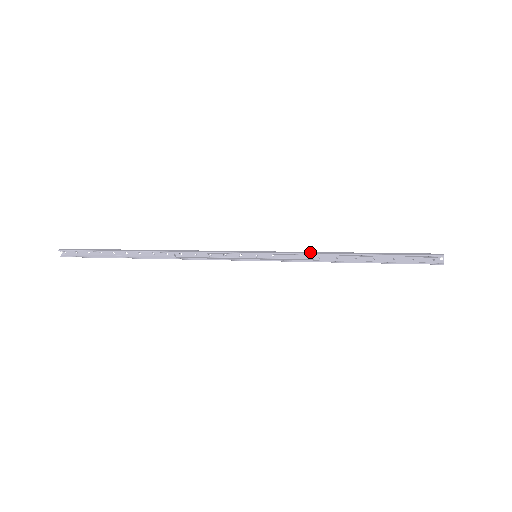
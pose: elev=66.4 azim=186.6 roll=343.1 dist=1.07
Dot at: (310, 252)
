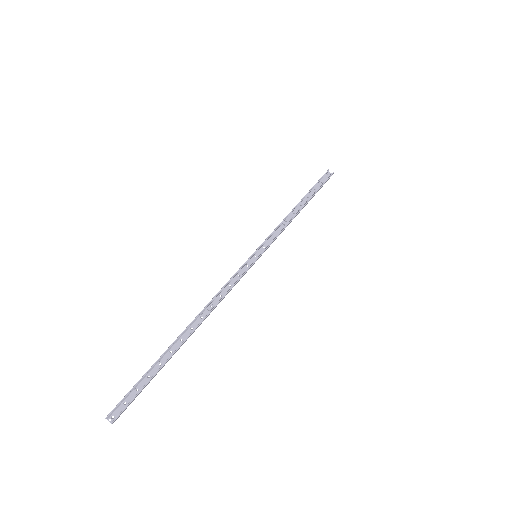
Dot at: (279, 225)
